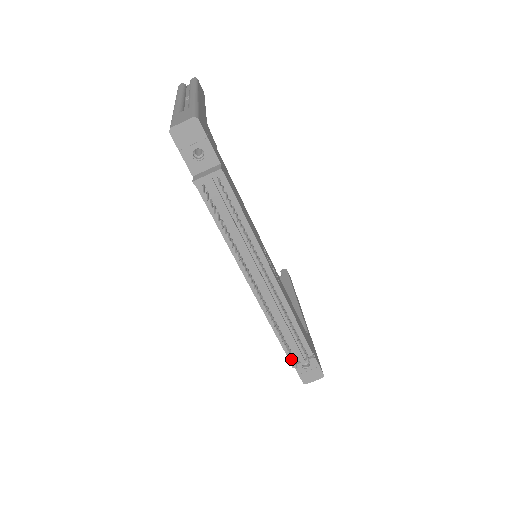
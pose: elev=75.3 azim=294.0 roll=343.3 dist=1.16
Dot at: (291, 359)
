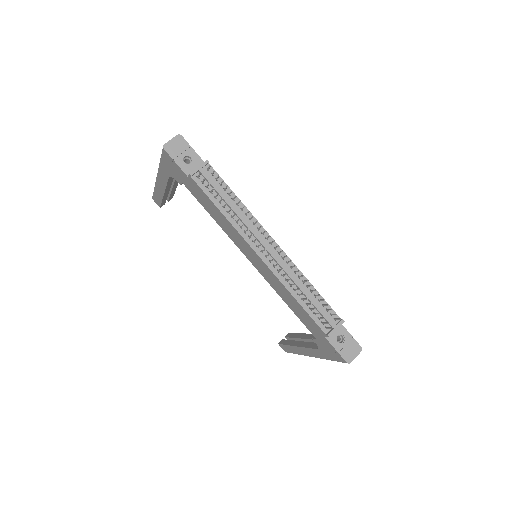
Dot at: (324, 329)
